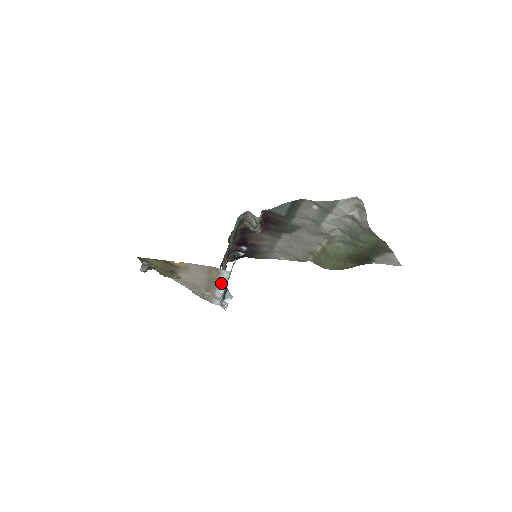
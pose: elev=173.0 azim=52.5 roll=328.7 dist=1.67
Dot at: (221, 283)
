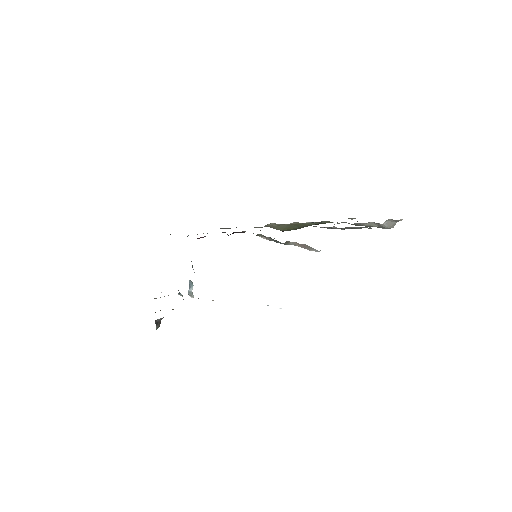
Dot at: occluded
